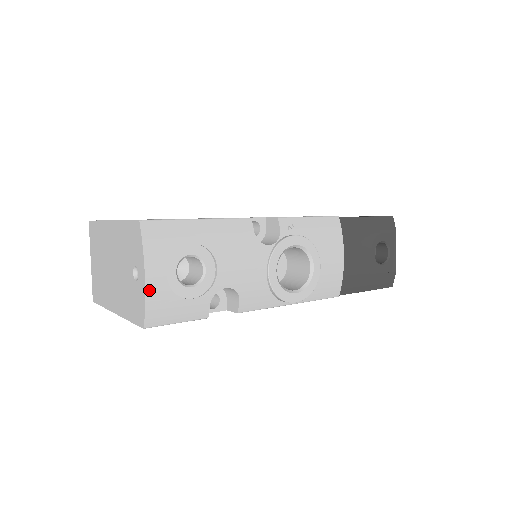
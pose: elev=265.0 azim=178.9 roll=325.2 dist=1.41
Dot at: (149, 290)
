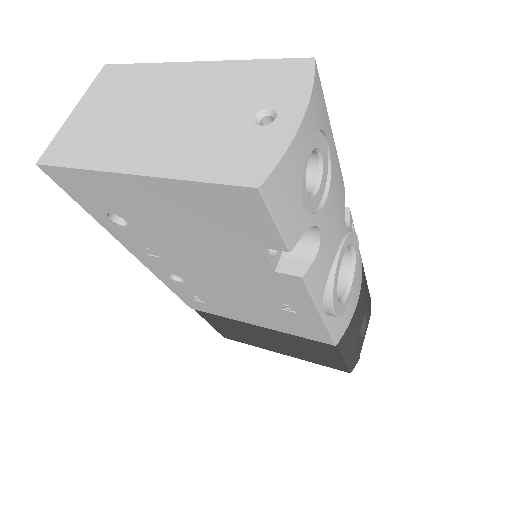
Dot at: (296, 141)
